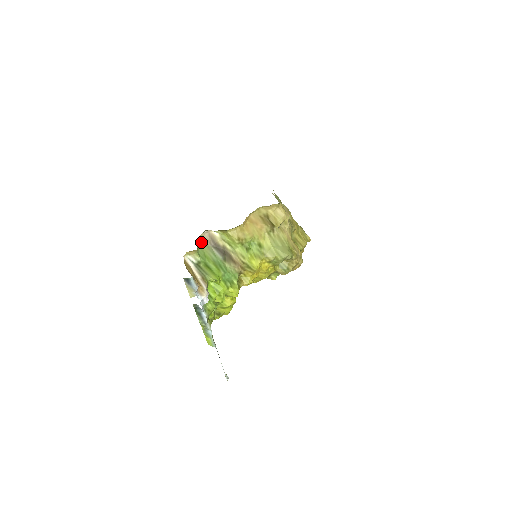
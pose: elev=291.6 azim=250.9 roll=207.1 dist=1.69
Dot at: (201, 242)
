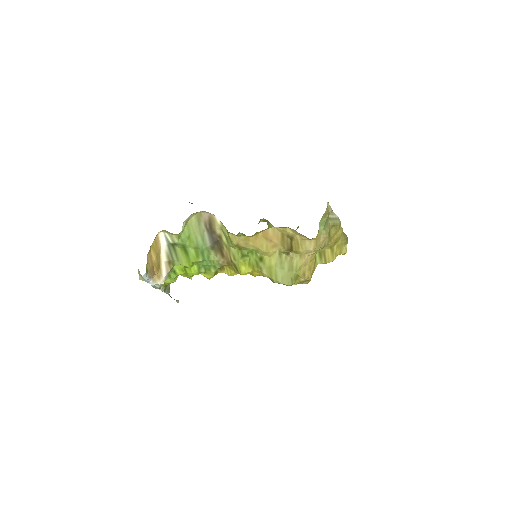
Dot at: (195, 219)
